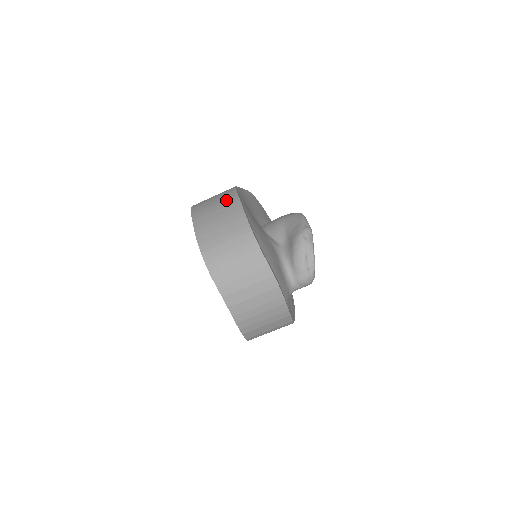
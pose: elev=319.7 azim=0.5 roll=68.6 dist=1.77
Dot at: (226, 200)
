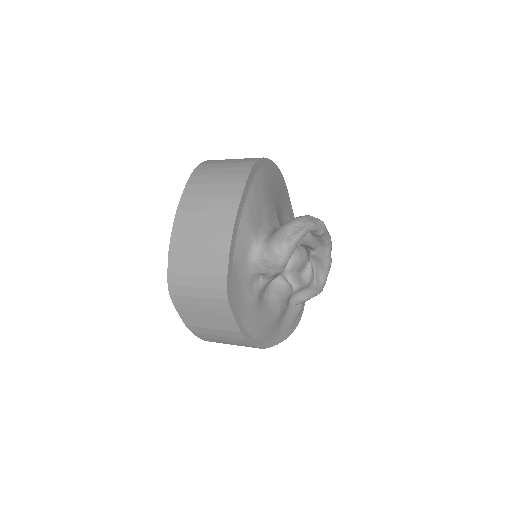
Dot at: occluded
